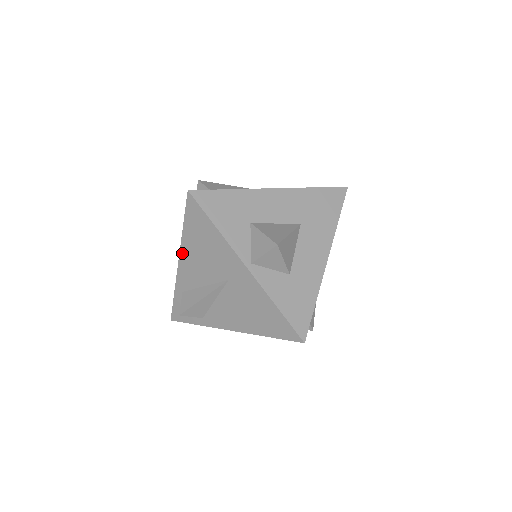
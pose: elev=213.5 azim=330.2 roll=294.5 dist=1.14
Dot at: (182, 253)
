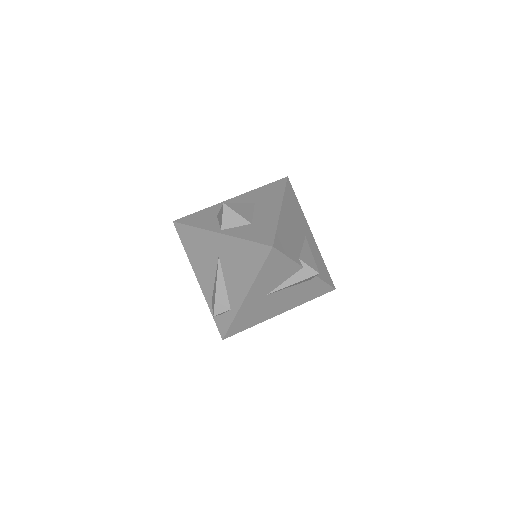
Dot at: (194, 269)
